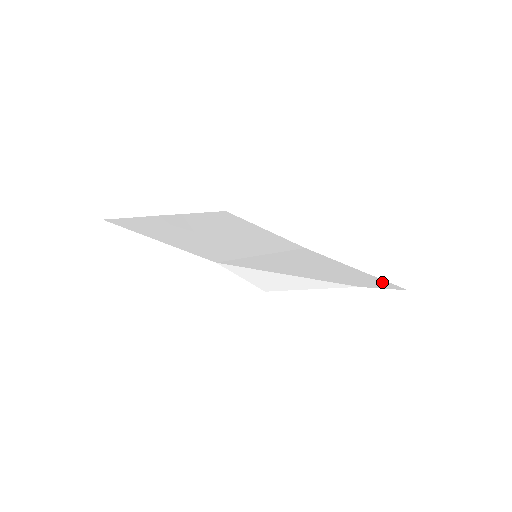
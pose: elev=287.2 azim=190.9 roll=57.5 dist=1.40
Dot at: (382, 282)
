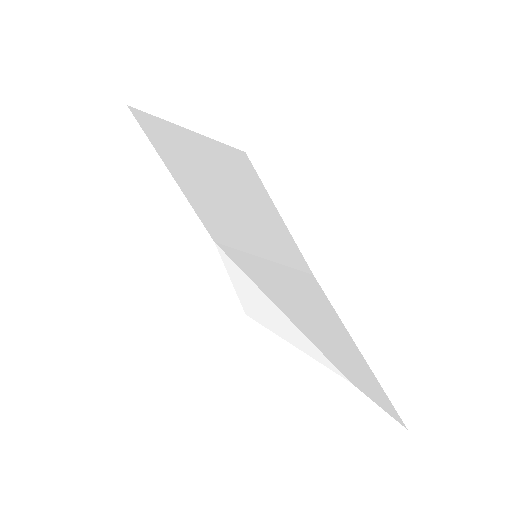
Dot at: (382, 394)
